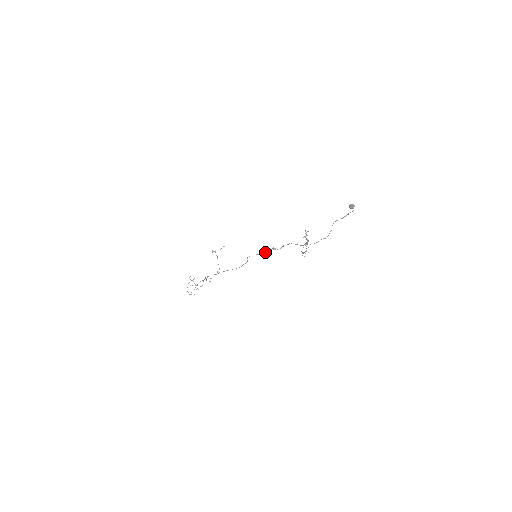
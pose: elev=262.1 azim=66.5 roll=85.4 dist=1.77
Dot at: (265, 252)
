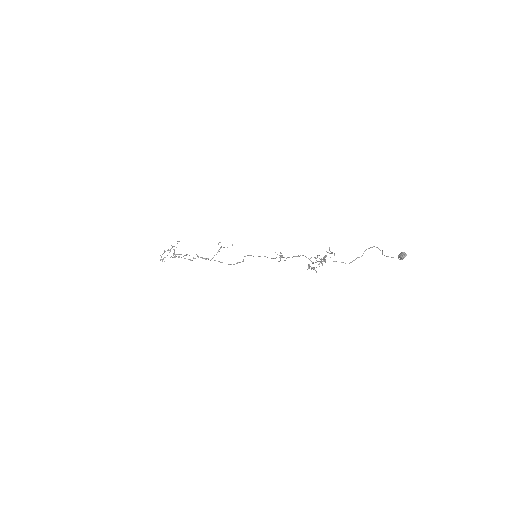
Dot at: occluded
